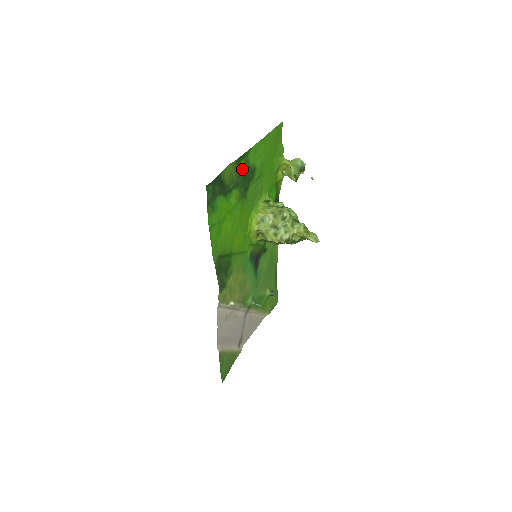
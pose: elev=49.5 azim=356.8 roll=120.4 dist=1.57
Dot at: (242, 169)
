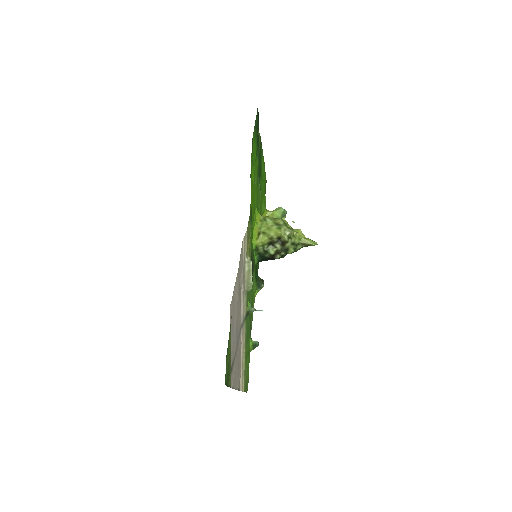
Dot at: (260, 154)
